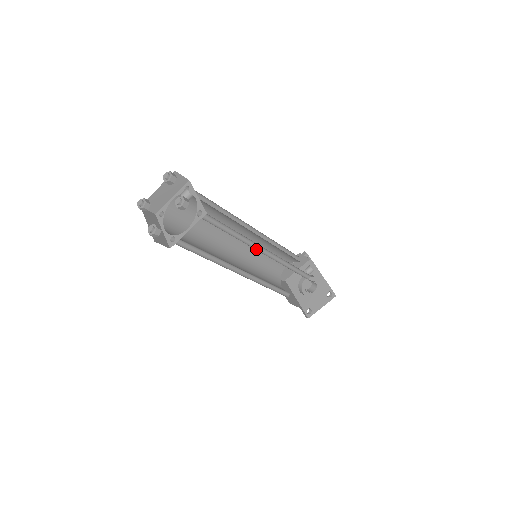
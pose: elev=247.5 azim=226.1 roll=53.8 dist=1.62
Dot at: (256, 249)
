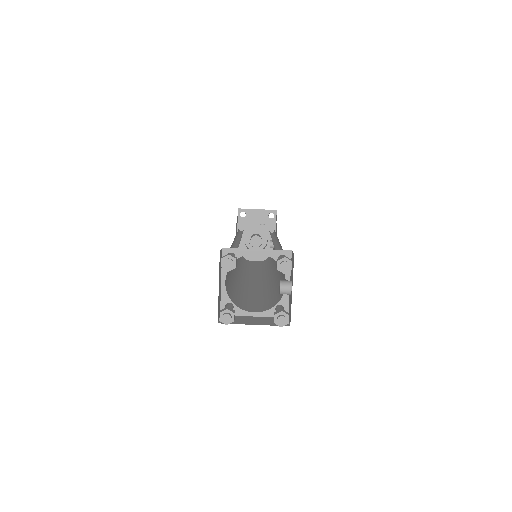
Dot at: occluded
